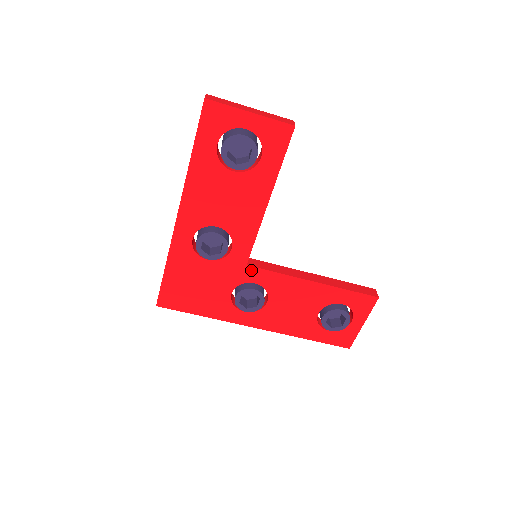
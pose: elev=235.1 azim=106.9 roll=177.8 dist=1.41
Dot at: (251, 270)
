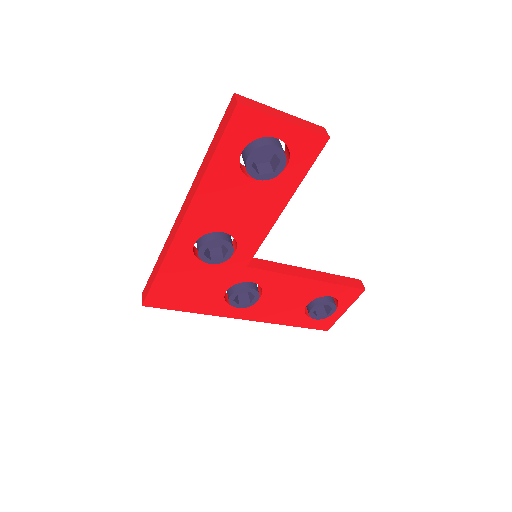
Dot at: (251, 271)
